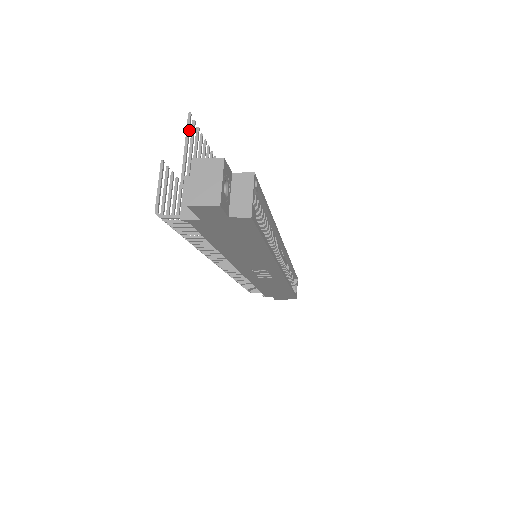
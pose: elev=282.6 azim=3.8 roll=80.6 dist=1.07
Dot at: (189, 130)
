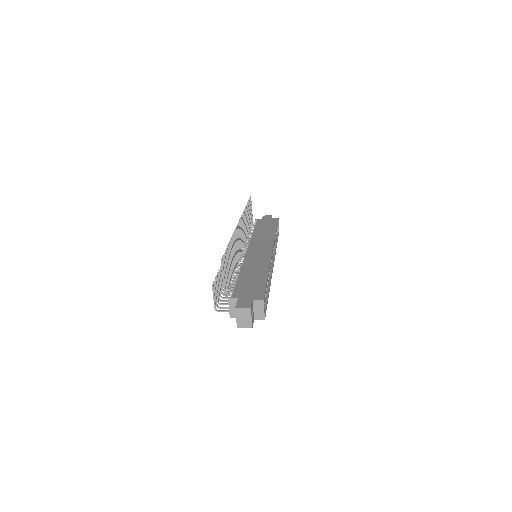
Dot at: (223, 268)
